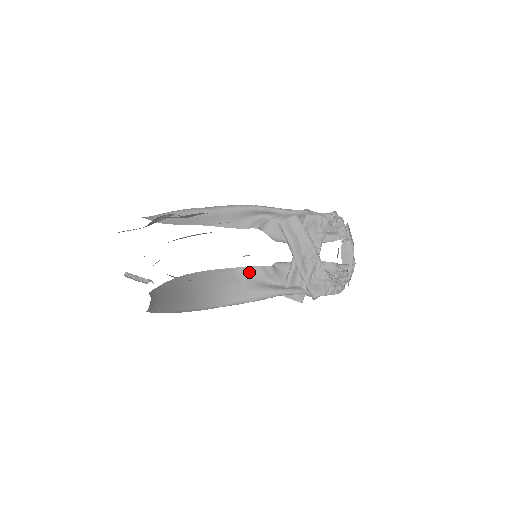
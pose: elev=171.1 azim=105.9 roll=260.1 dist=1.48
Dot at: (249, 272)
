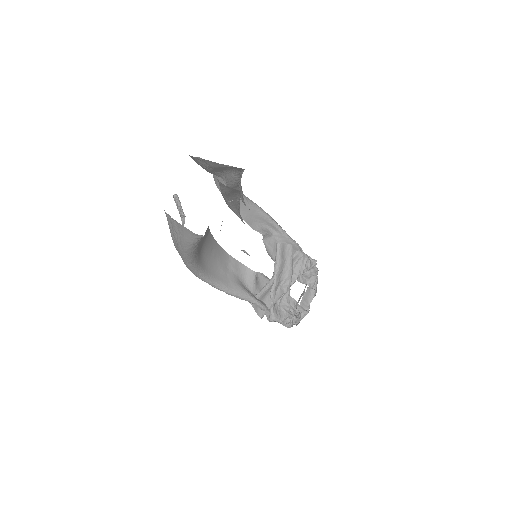
Dot at: (237, 267)
